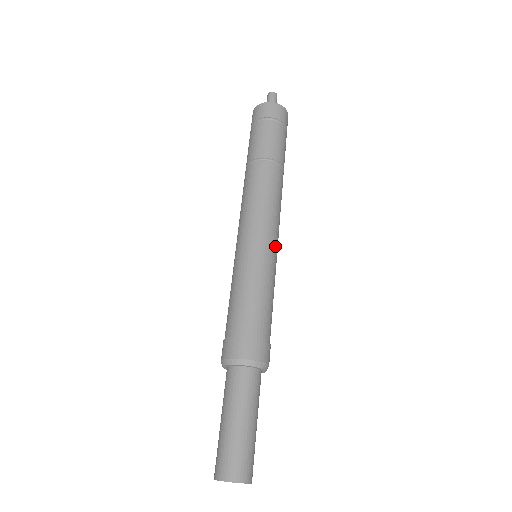
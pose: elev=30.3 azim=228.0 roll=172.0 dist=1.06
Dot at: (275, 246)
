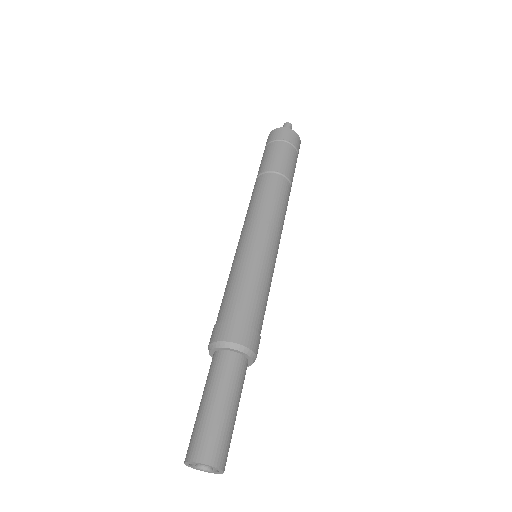
Dot at: (271, 243)
